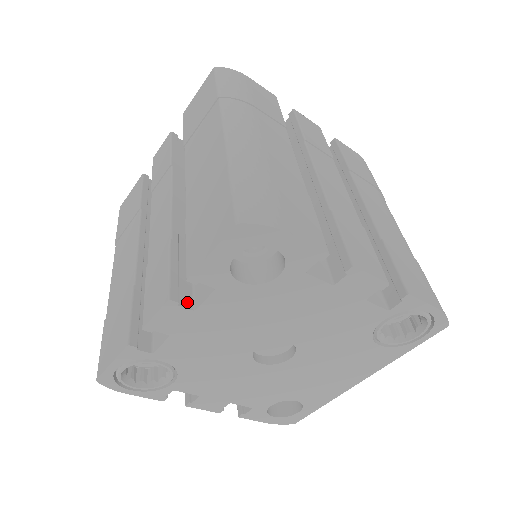
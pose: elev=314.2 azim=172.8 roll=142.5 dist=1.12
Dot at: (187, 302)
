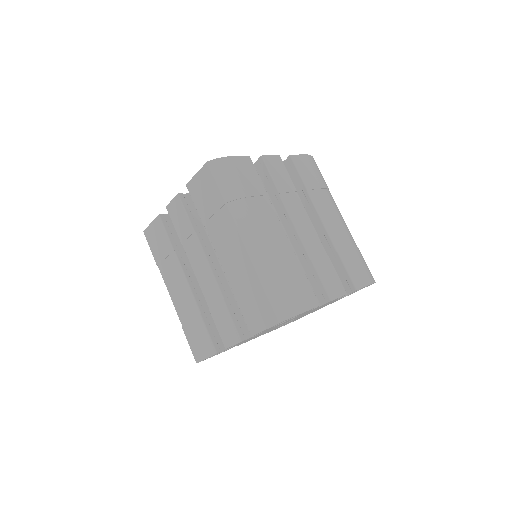
Dot at: (247, 334)
